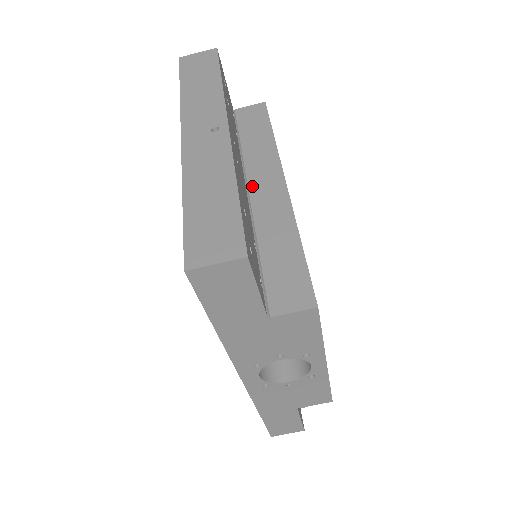
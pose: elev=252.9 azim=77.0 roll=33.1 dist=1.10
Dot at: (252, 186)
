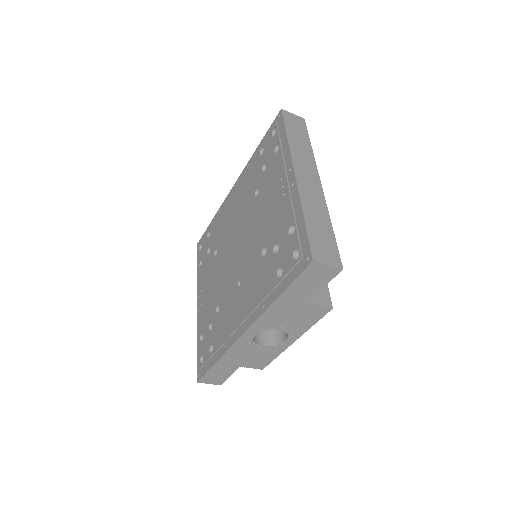
Dot at: occluded
